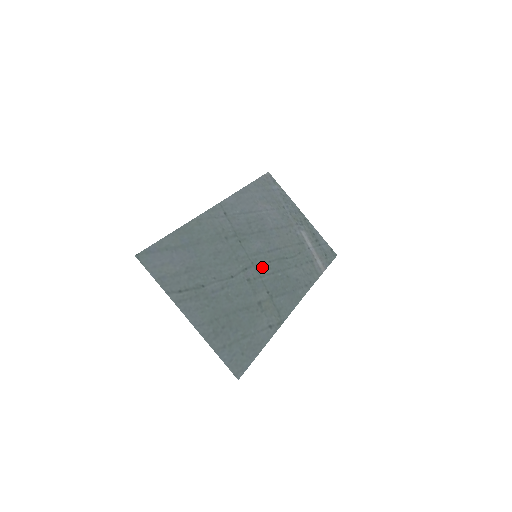
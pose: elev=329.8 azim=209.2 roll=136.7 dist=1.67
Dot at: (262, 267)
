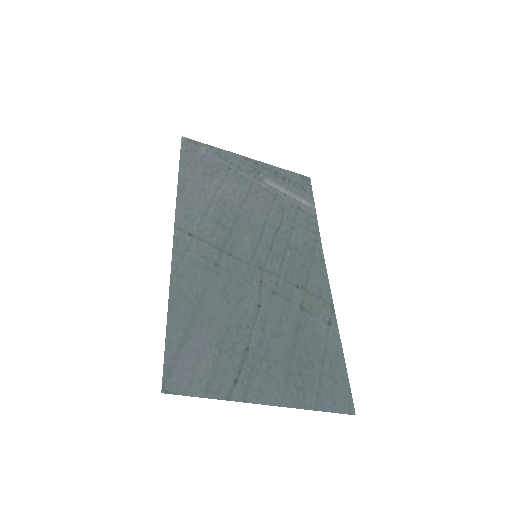
Dot at: (270, 263)
